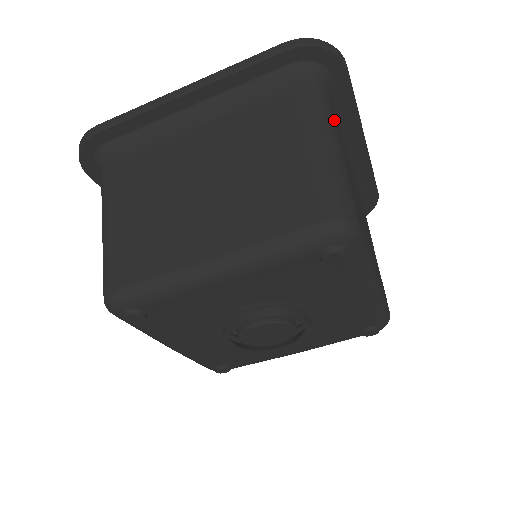
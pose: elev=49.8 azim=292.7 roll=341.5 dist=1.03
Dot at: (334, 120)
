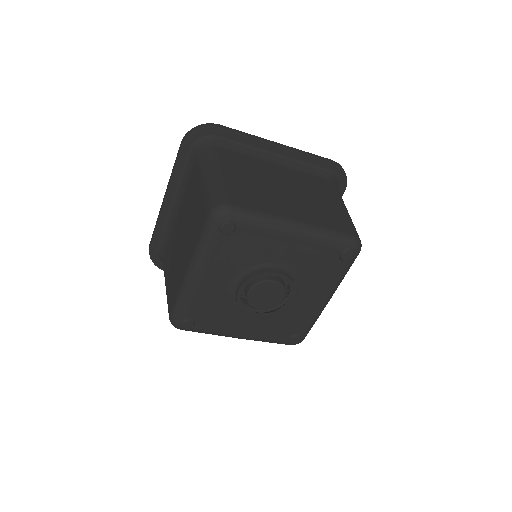
Dot at: occluded
